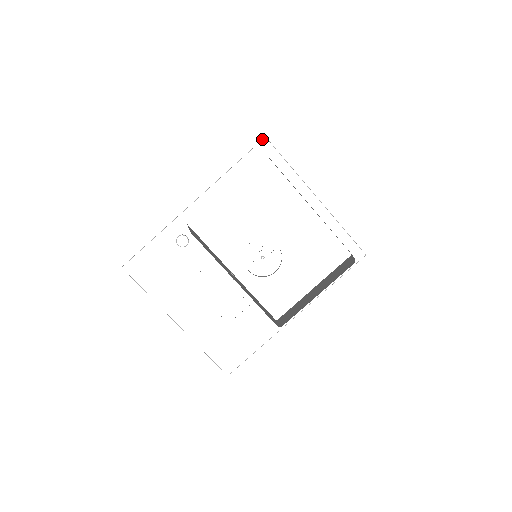
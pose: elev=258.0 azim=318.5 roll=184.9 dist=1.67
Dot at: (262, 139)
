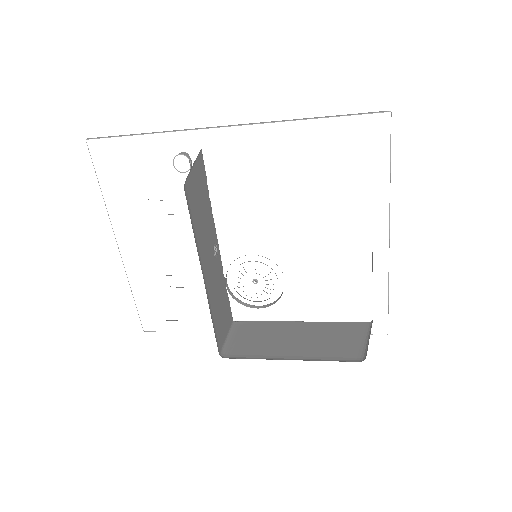
Dot at: (384, 111)
